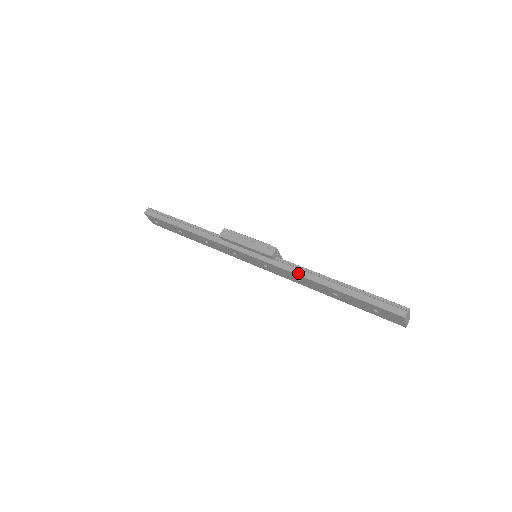
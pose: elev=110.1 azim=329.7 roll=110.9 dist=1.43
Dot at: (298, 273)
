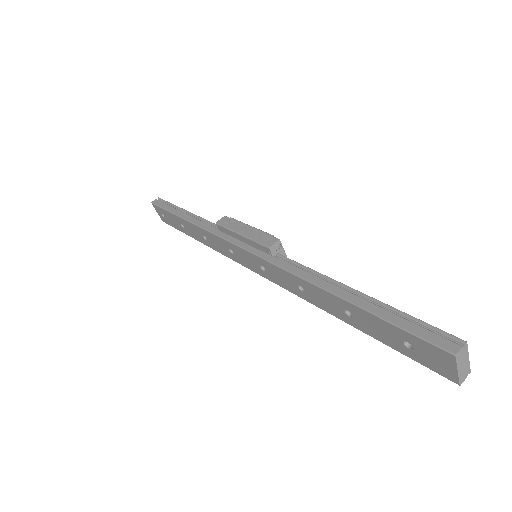
Dot at: (299, 274)
